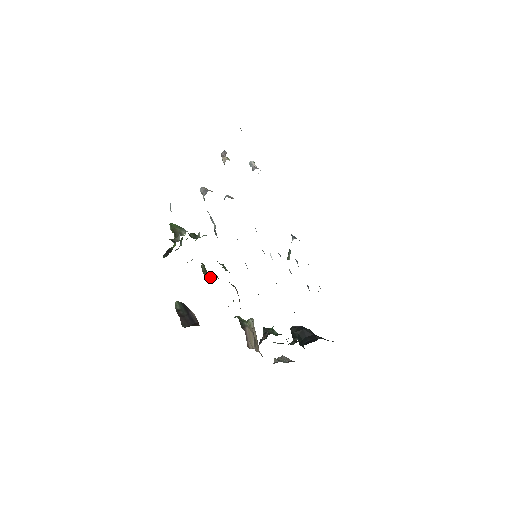
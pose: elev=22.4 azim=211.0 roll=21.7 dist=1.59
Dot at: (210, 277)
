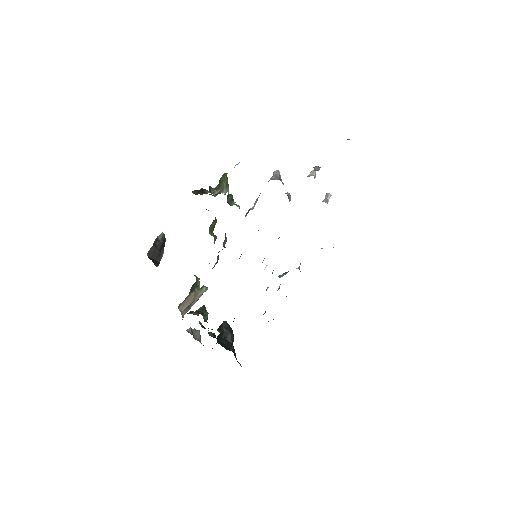
Dot at: (211, 235)
